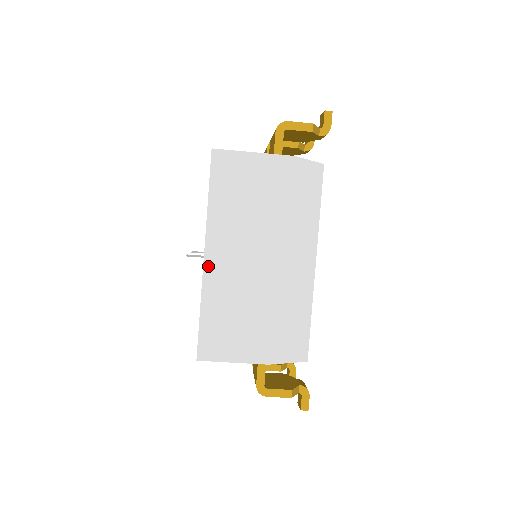
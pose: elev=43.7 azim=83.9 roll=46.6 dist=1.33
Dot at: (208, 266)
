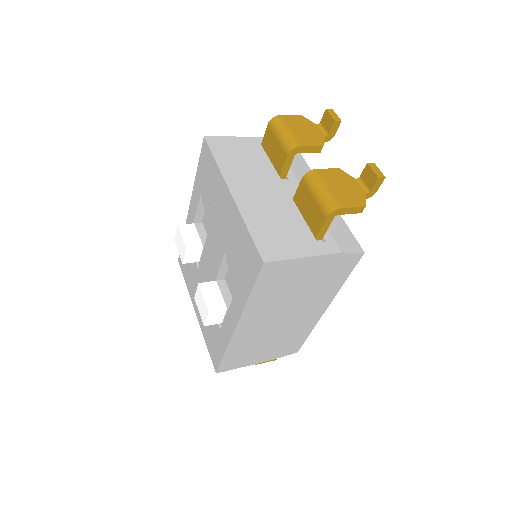
Dot at: (238, 331)
